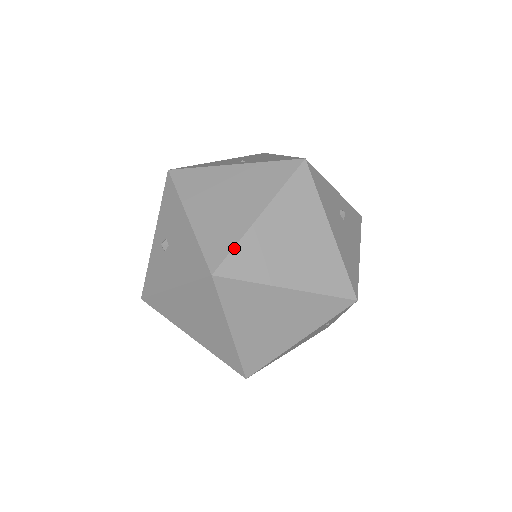
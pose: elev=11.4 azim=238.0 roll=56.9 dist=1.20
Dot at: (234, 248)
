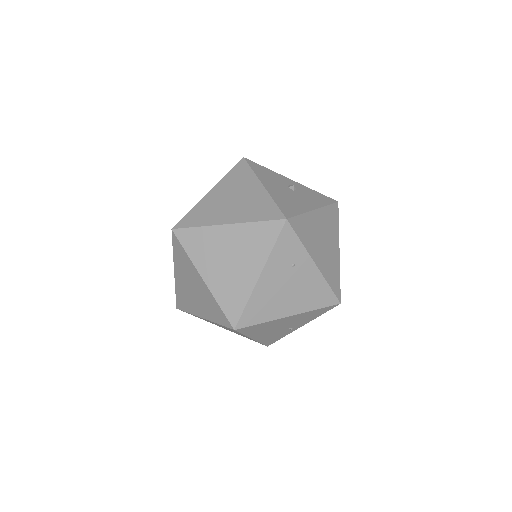
Dot at: (189, 212)
